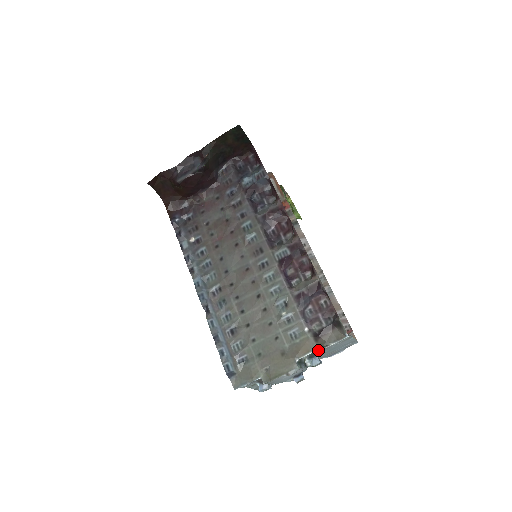
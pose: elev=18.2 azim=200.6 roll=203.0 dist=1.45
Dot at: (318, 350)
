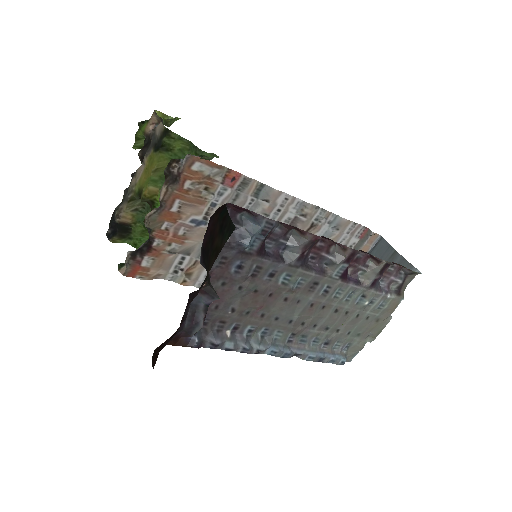
Dot at: (402, 297)
